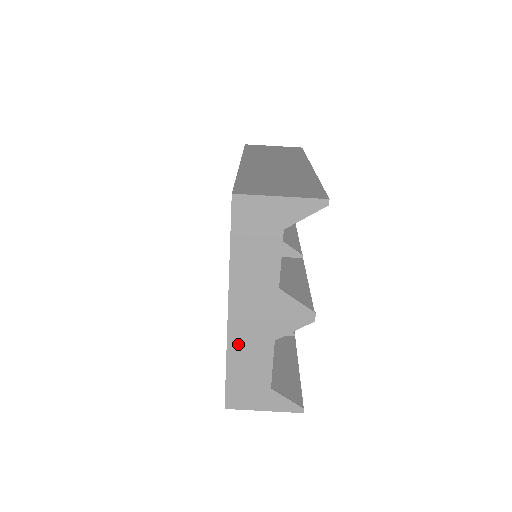
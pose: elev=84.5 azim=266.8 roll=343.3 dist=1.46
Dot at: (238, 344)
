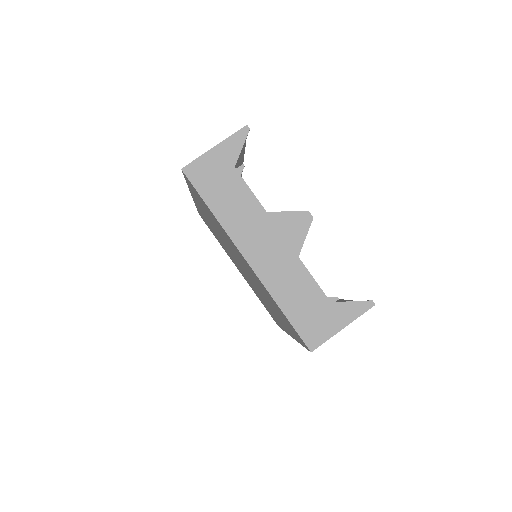
Dot at: (274, 282)
